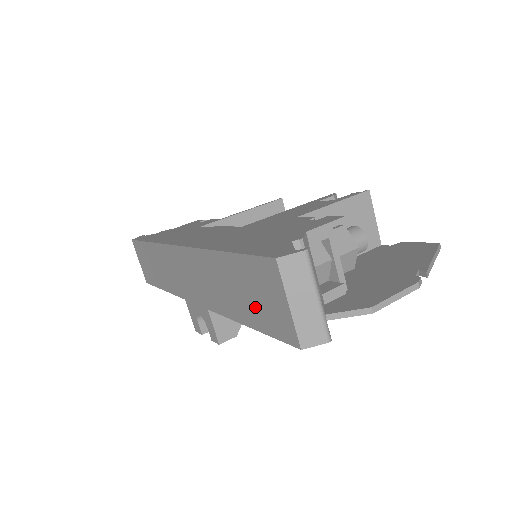
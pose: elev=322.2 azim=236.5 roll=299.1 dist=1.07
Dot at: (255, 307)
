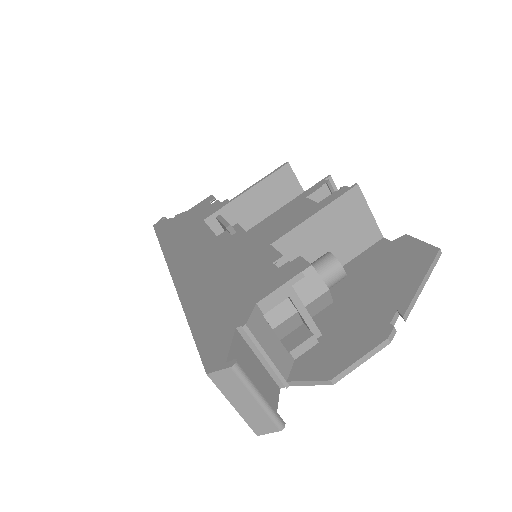
Dot at: occluded
